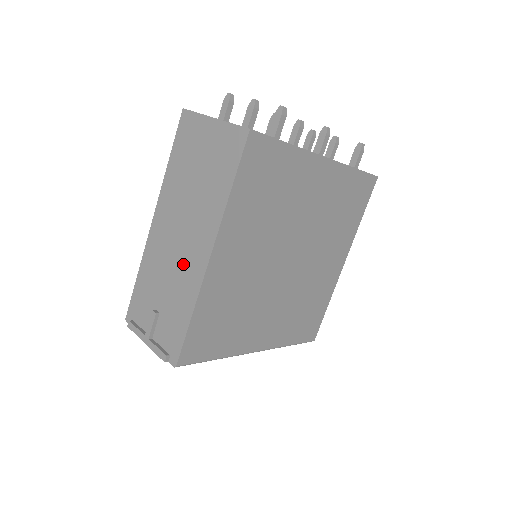
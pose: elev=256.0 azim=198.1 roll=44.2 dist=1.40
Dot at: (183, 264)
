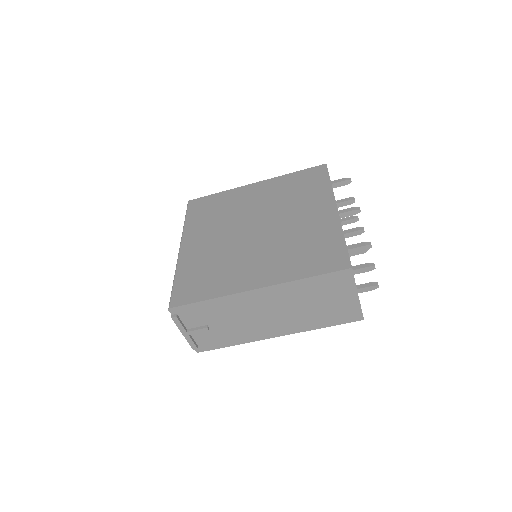
Dot at: (255, 326)
